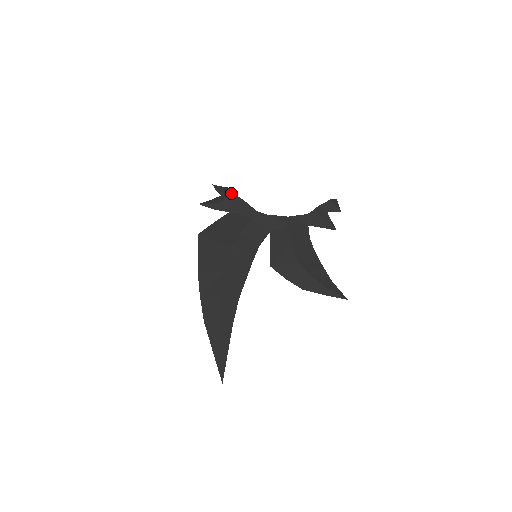
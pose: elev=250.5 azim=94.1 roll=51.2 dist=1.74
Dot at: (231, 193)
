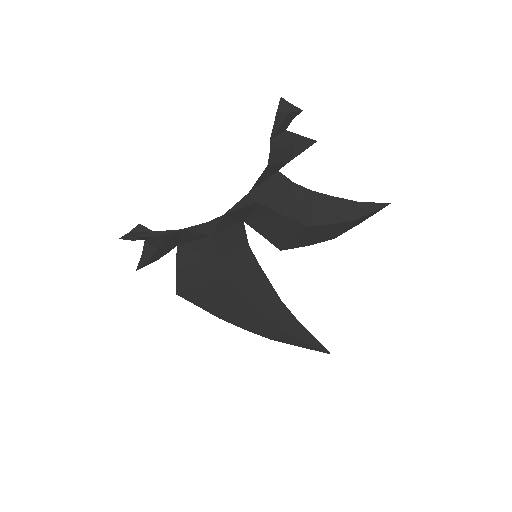
Dot at: (155, 234)
